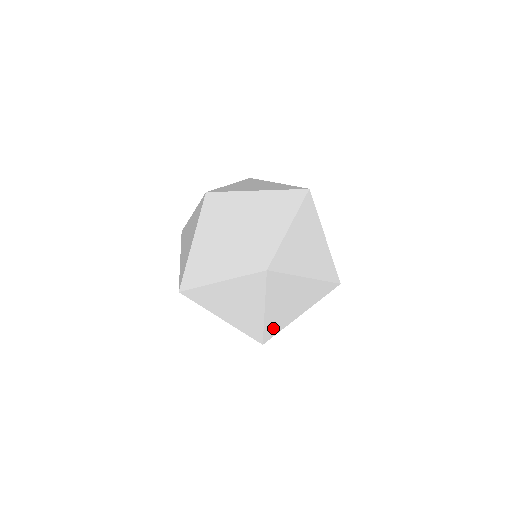
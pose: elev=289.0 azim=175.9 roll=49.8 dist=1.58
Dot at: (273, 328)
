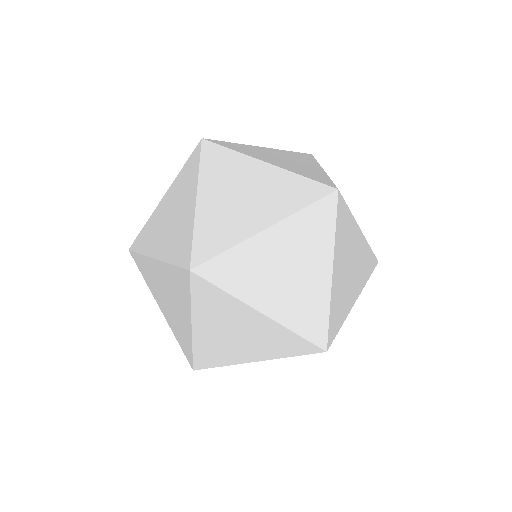
Dot at: occluded
